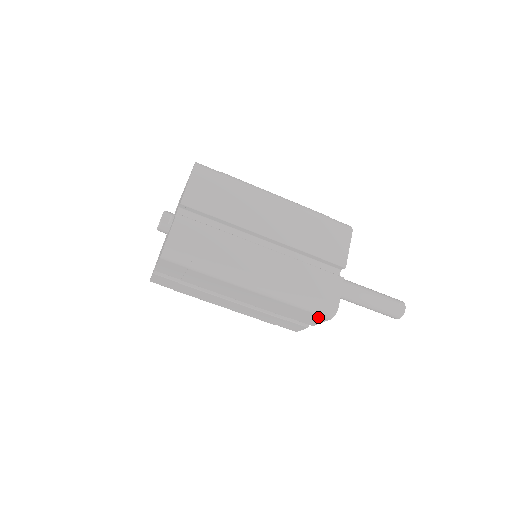
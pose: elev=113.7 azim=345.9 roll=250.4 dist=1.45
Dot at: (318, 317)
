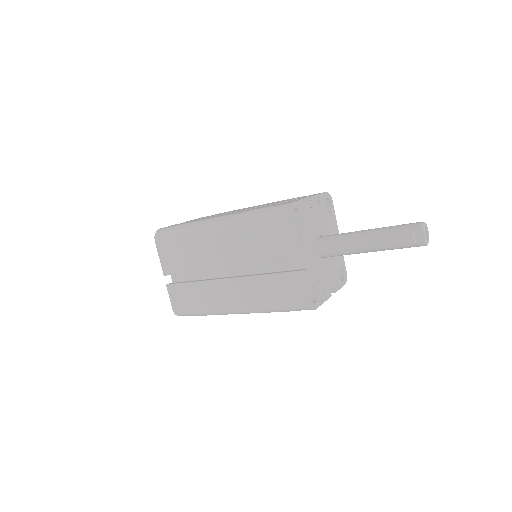
Dot at: occluded
